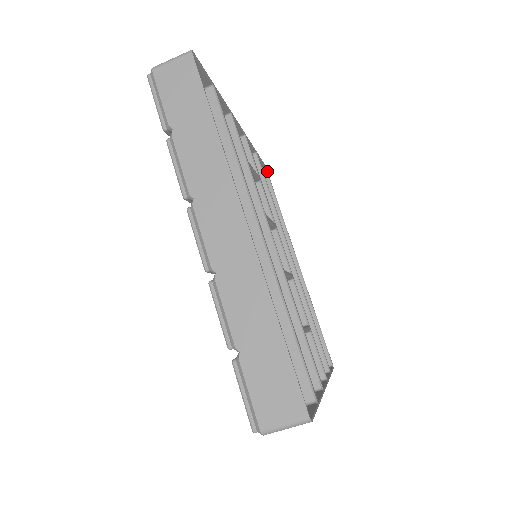
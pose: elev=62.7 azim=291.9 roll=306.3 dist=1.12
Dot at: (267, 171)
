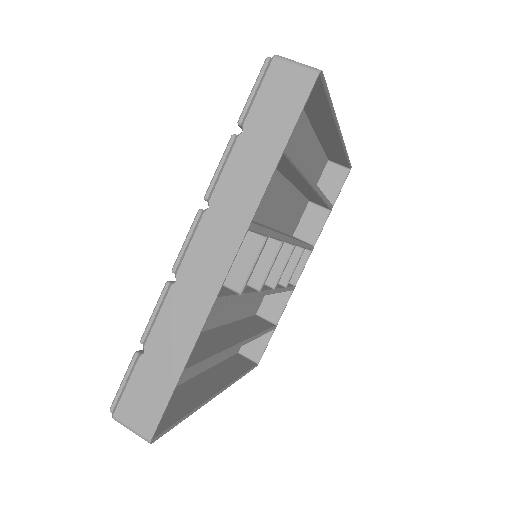
Dot at: occluded
